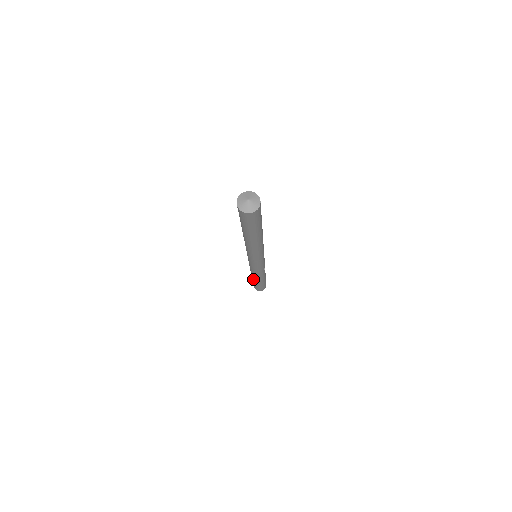
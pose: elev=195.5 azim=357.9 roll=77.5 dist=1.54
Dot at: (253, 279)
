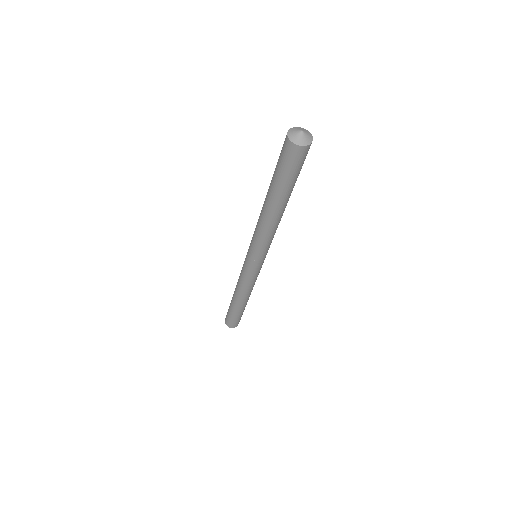
Dot at: (241, 305)
